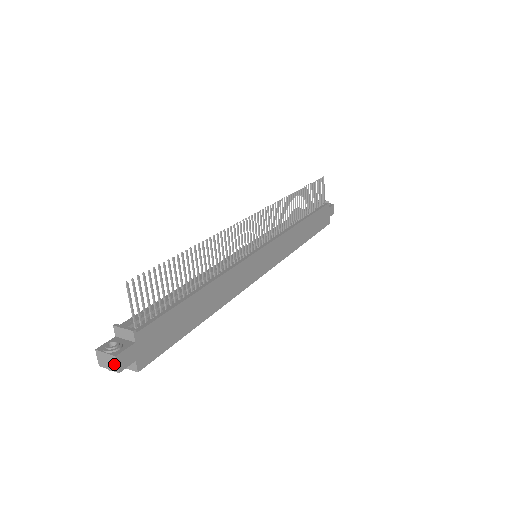
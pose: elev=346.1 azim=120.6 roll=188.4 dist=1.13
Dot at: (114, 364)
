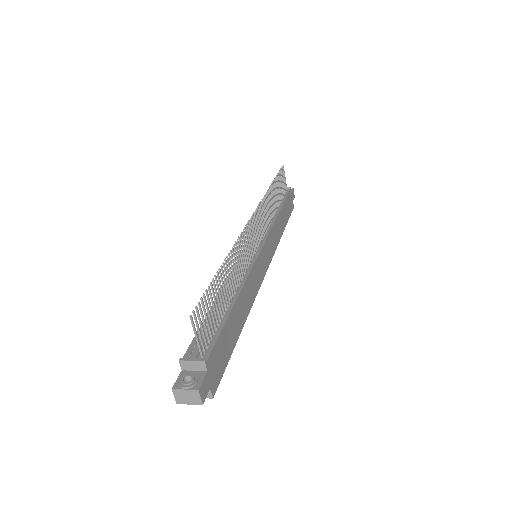
Dot at: (196, 398)
